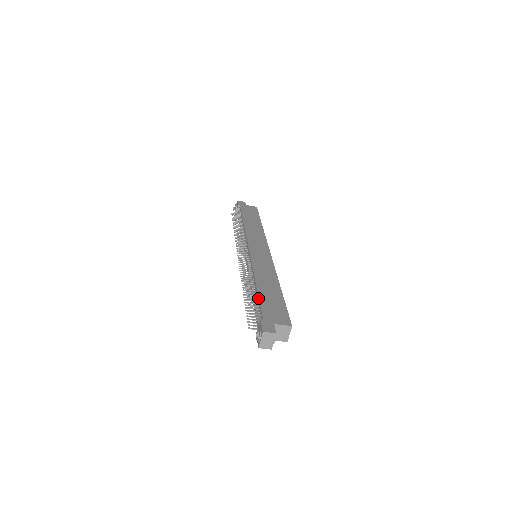
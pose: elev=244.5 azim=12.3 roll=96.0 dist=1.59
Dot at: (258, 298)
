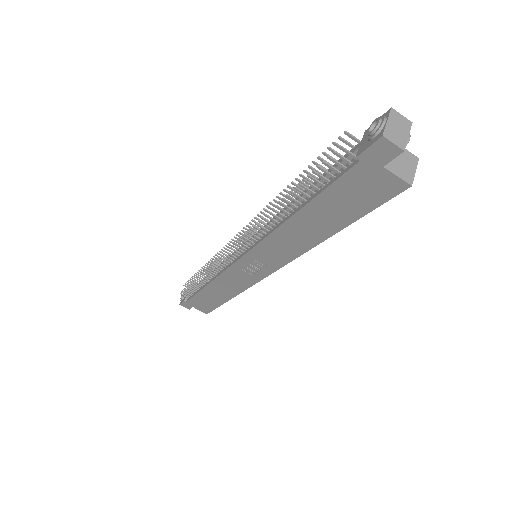
Dot at: occluded
